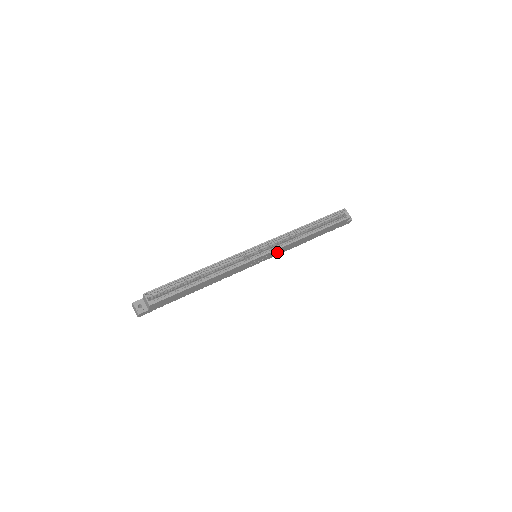
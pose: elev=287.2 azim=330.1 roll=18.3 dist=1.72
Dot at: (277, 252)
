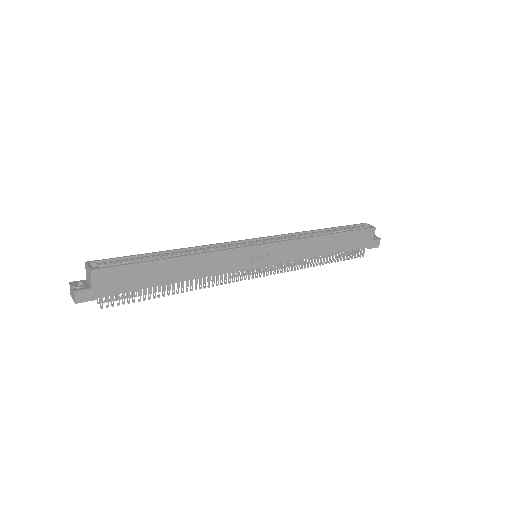
Dot at: (285, 253)
